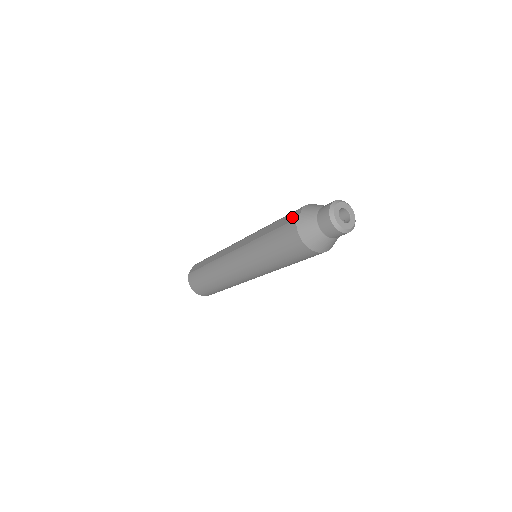
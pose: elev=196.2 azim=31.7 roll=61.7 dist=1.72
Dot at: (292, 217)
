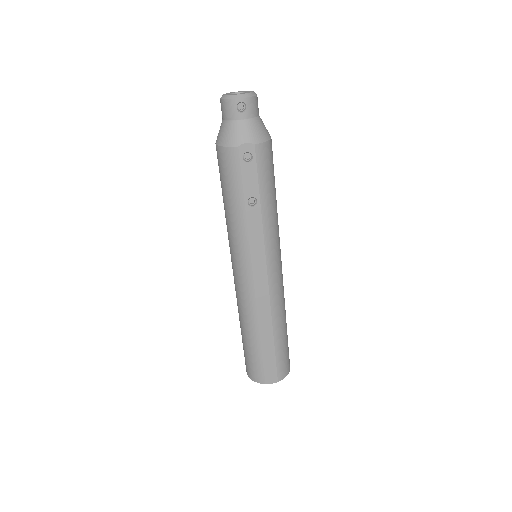
Dot at: occluded
